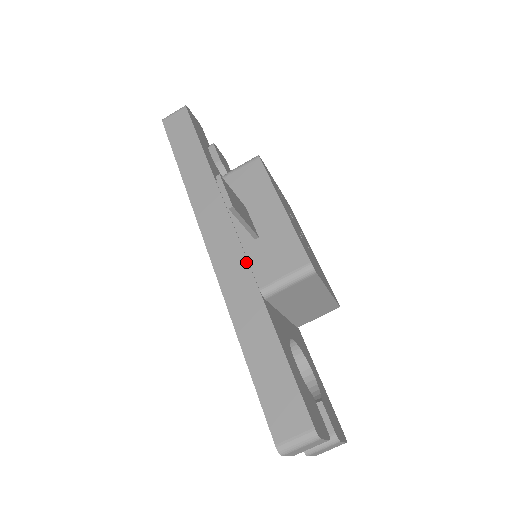
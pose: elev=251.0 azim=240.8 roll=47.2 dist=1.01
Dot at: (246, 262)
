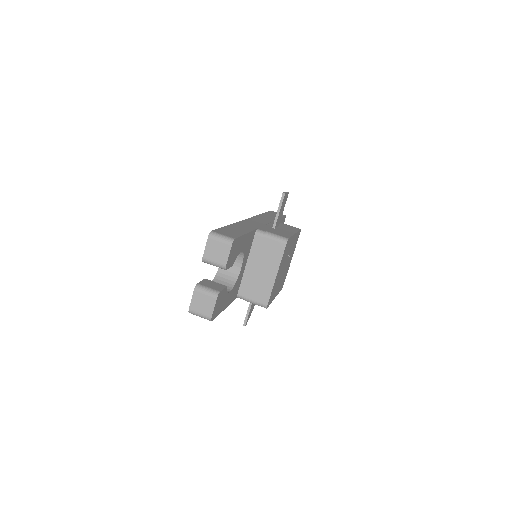
Dot at: (261, 226)
